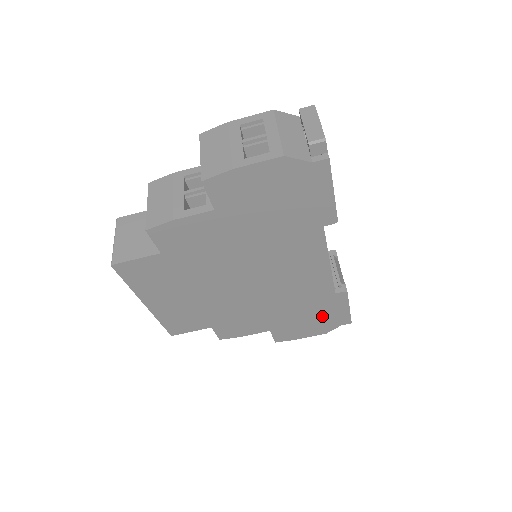
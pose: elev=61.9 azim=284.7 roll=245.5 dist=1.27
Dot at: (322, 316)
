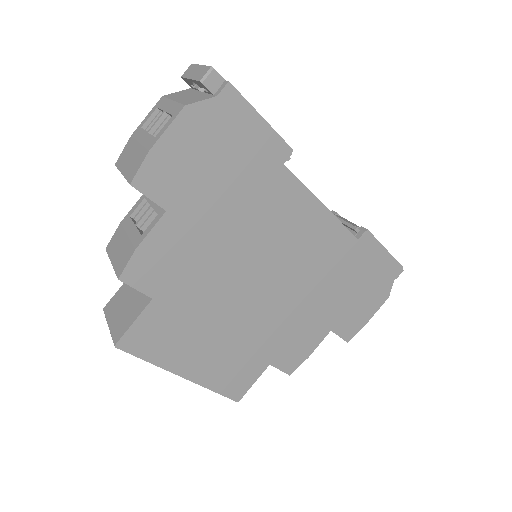
Dot at: (367, 277)
